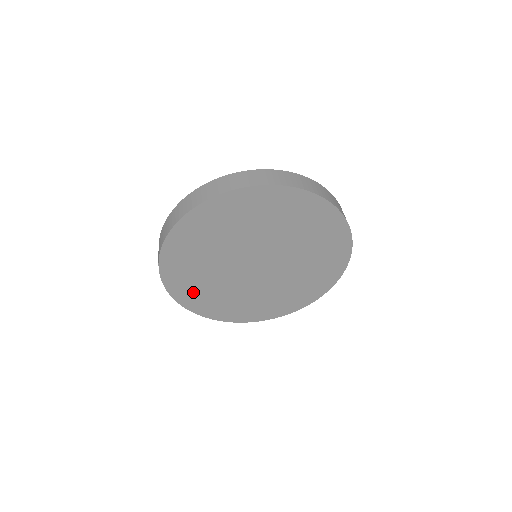
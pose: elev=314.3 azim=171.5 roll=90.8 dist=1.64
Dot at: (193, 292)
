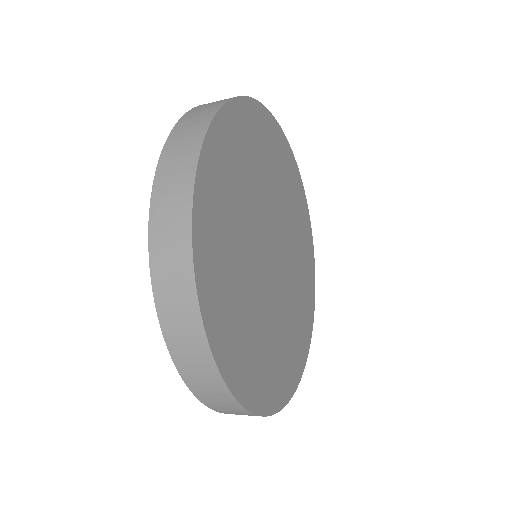
Dot at: (269, 377)
